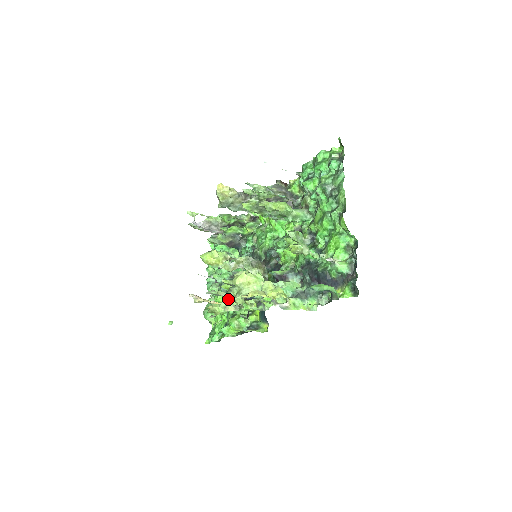
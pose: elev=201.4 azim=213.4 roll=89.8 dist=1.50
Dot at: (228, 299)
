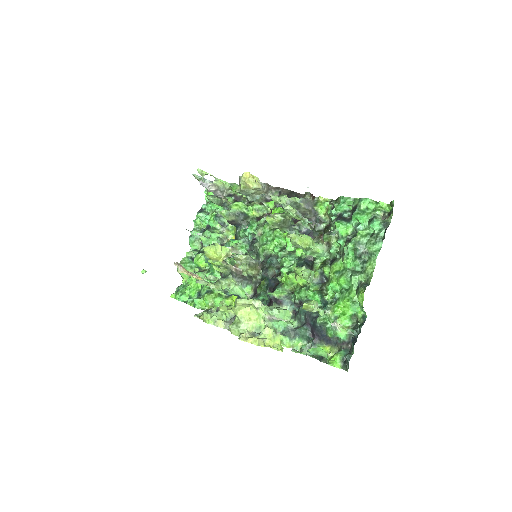
Dot at: (219, 308)
